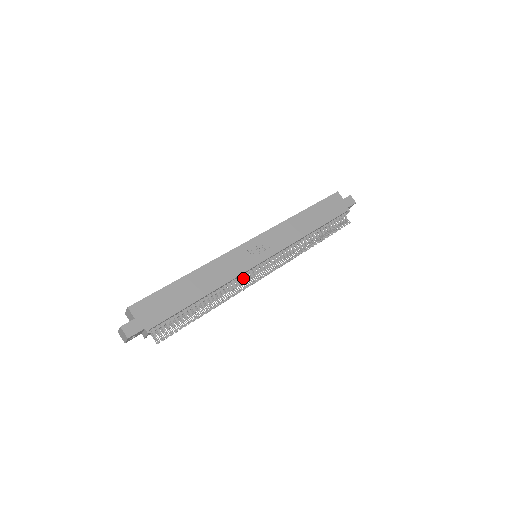
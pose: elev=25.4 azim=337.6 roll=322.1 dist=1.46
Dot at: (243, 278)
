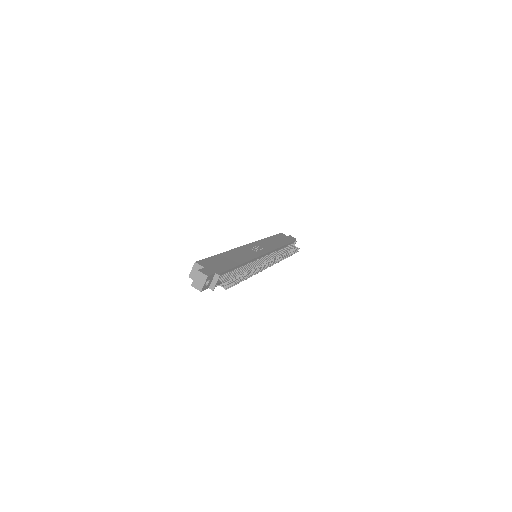
Dot at: (258, 262)
